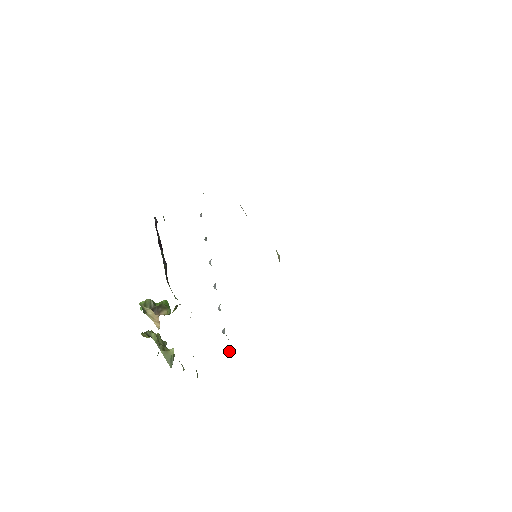
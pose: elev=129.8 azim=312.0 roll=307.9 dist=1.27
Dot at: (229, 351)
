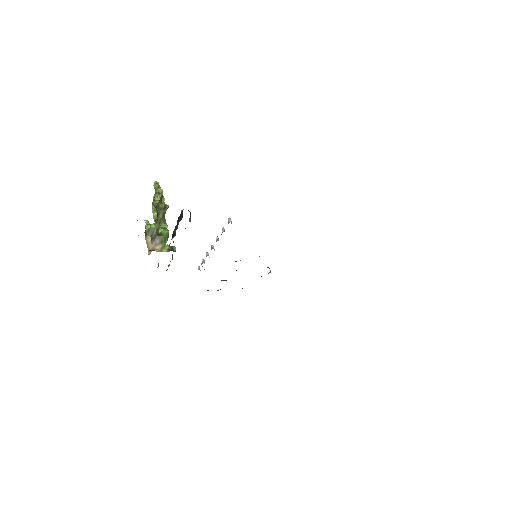
Dot at: (199, 269)
